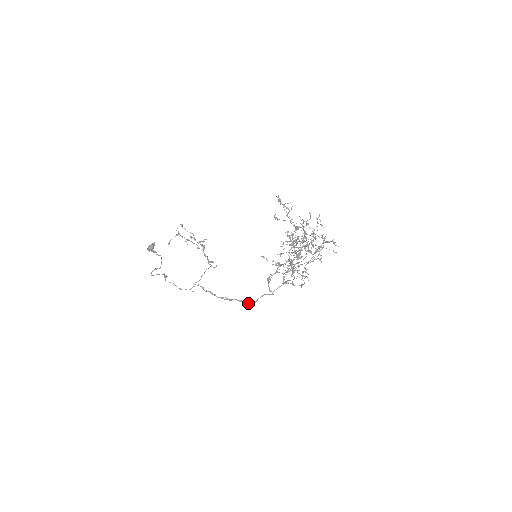
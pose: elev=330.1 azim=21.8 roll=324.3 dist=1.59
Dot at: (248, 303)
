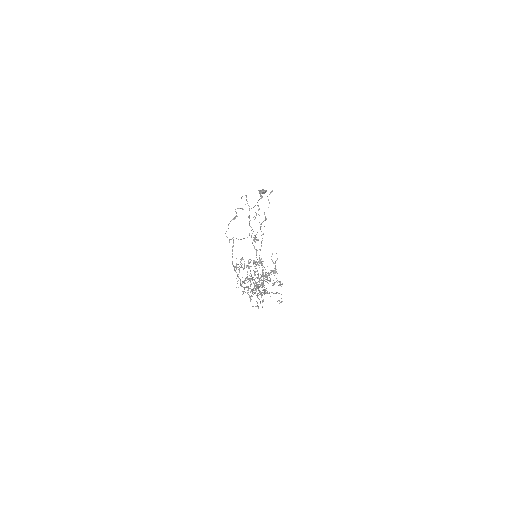
Dot at: (240, 283)
